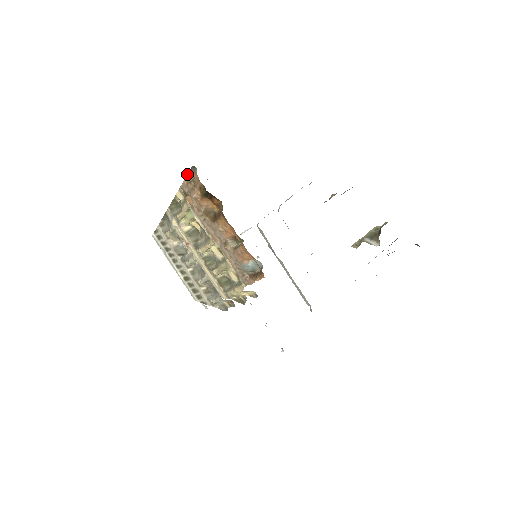
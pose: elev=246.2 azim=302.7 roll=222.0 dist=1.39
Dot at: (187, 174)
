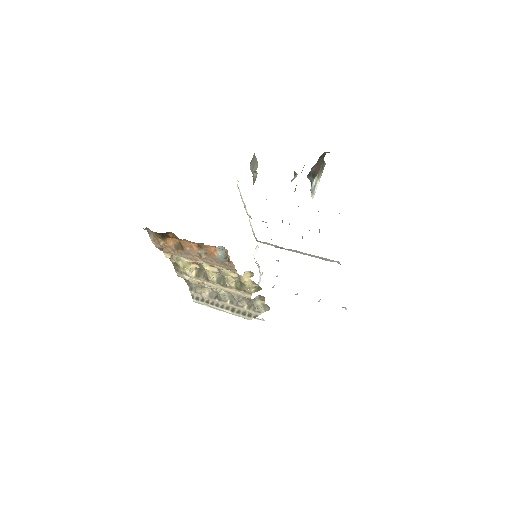
Dot at: (149, 236)
